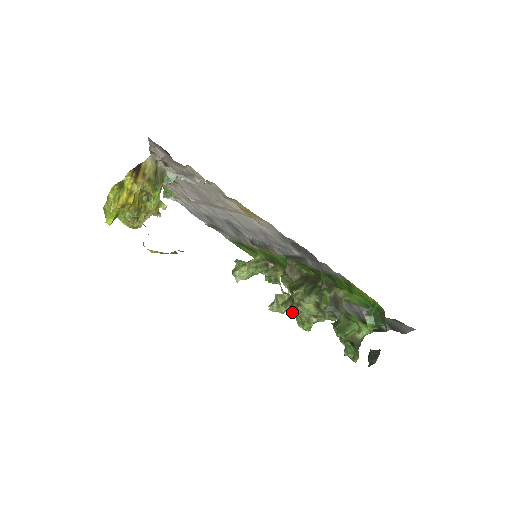
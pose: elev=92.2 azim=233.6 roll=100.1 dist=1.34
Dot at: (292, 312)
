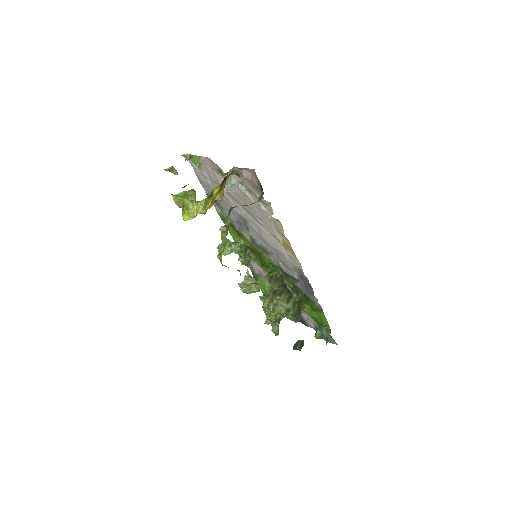
Dot at: (267, 307)
